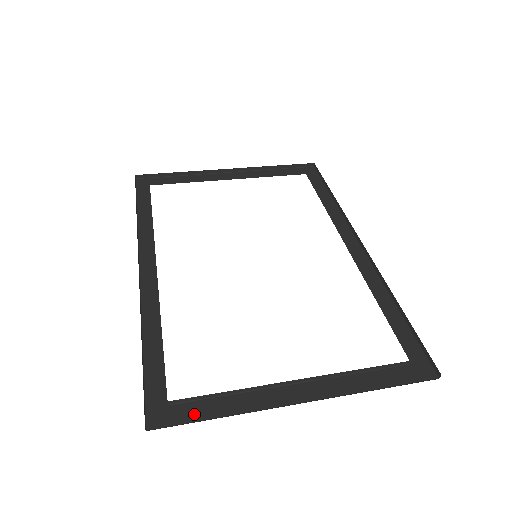
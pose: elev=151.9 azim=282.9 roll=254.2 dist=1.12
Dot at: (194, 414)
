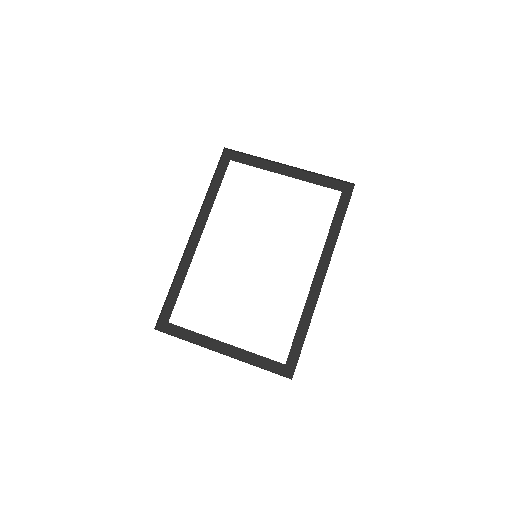
Dot at: (176, 333)
